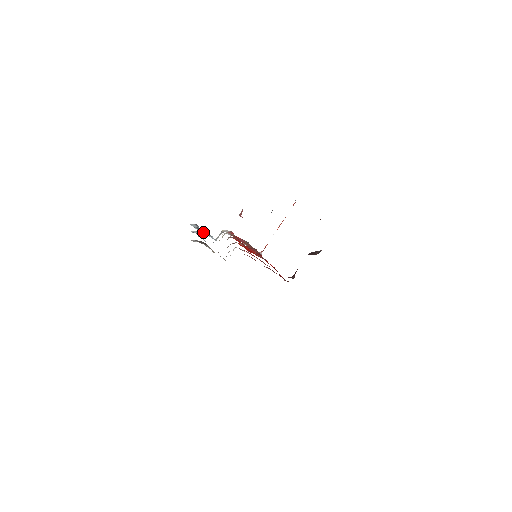
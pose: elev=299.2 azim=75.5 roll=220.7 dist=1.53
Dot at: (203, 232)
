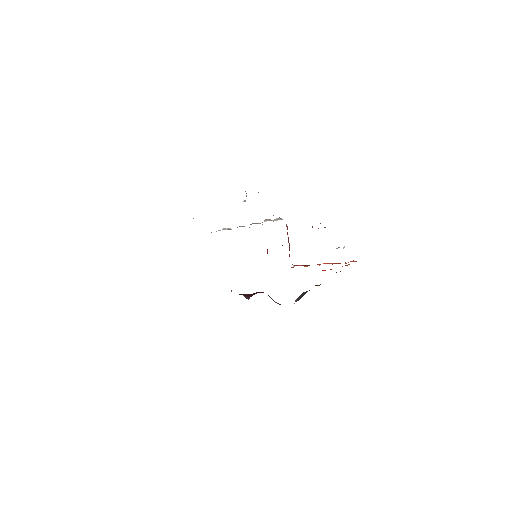
Dot at: occluded
